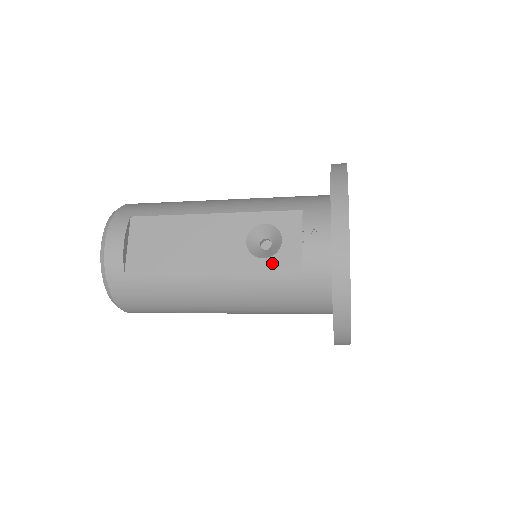
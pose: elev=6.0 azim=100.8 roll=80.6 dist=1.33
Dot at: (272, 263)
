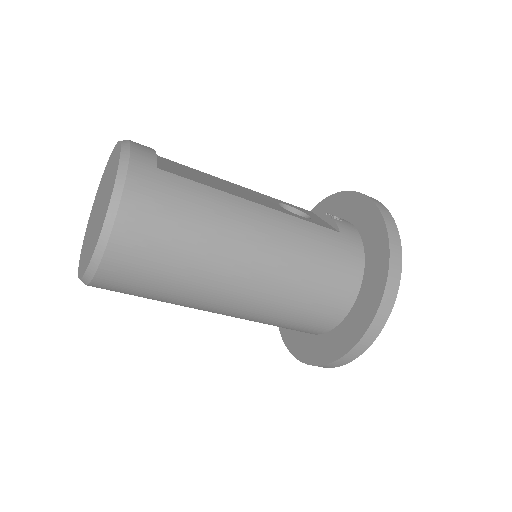
Dot at: (312, 221)
